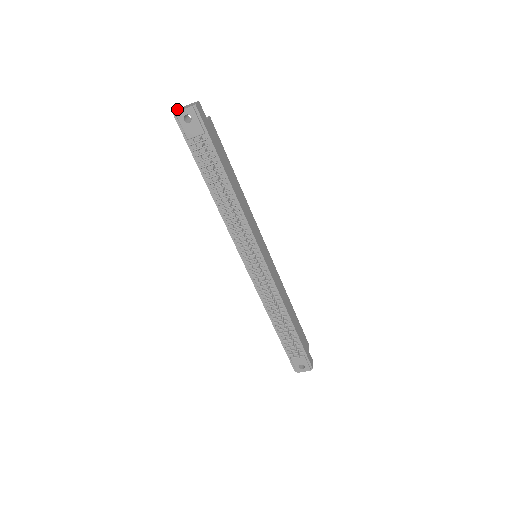
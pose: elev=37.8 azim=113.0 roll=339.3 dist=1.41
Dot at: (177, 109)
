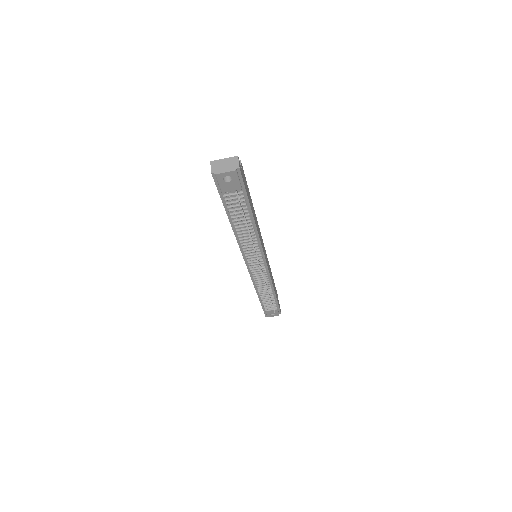
Dot at: (212, 163)
